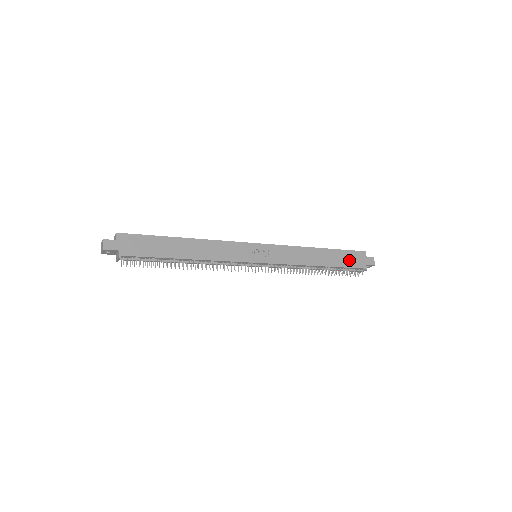
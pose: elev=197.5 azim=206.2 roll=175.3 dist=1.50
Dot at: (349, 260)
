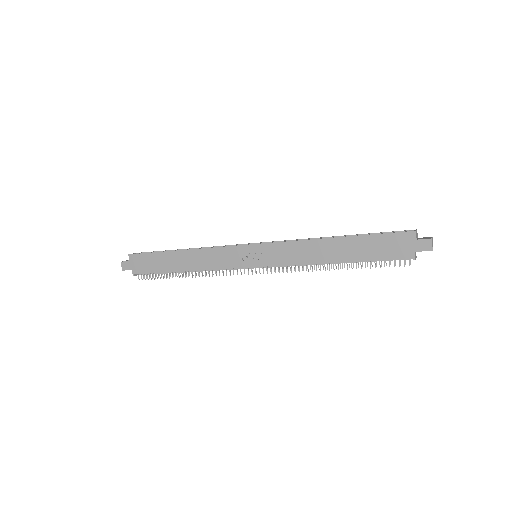
Dot at: (382, 248)
